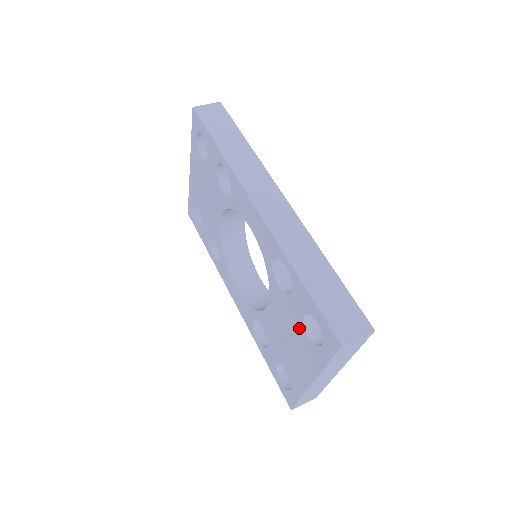
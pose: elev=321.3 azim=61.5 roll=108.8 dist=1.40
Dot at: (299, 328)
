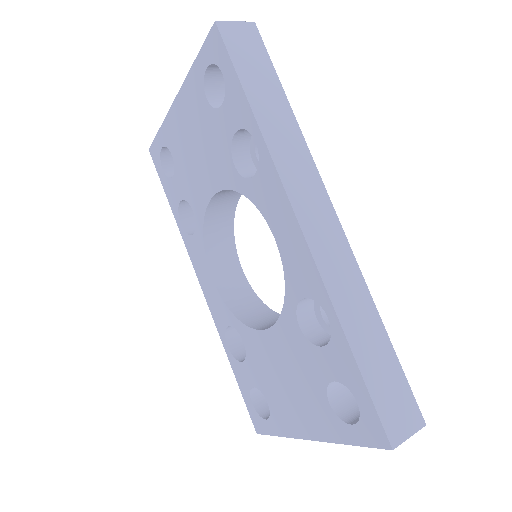
Dot at: (317, 386)
